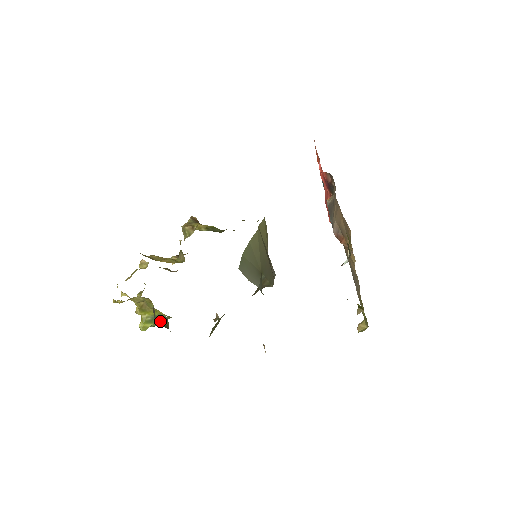
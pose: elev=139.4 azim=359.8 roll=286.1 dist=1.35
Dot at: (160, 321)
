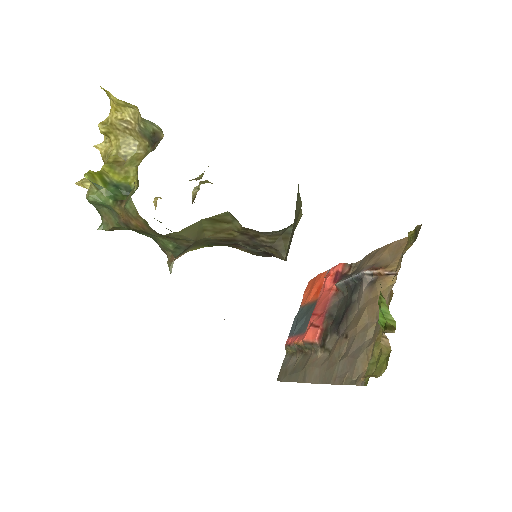
Dot at: (117, 191)
